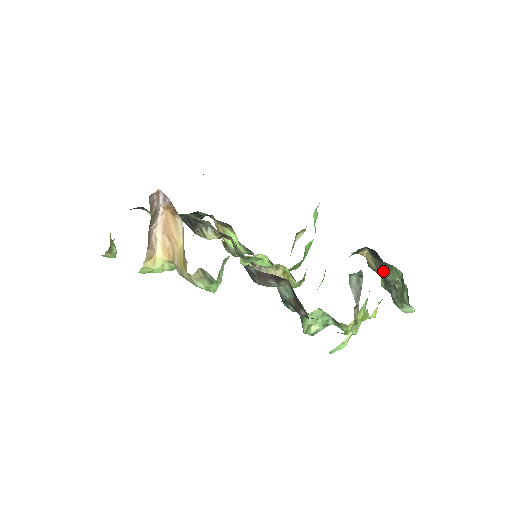
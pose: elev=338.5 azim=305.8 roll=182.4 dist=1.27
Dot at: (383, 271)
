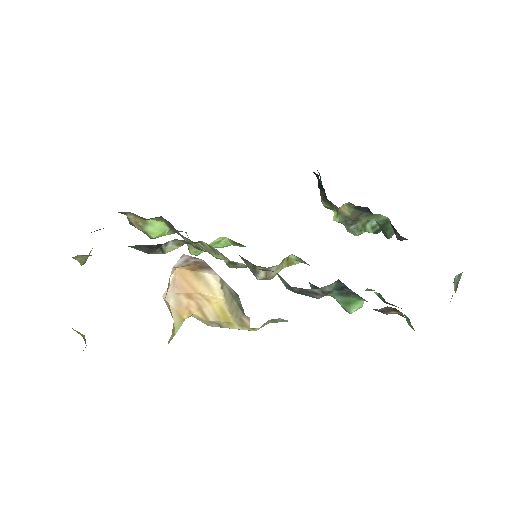
Dot at: (361, 217)
